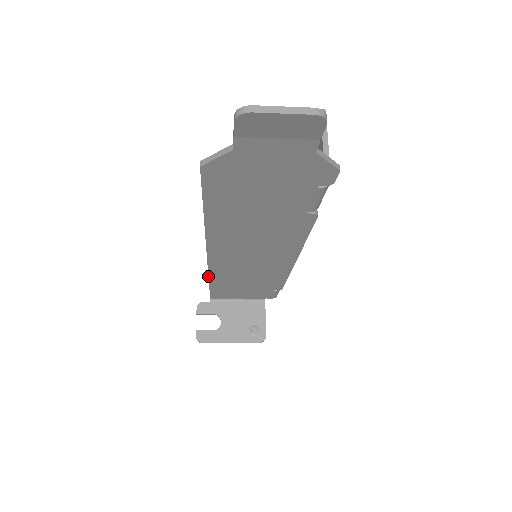
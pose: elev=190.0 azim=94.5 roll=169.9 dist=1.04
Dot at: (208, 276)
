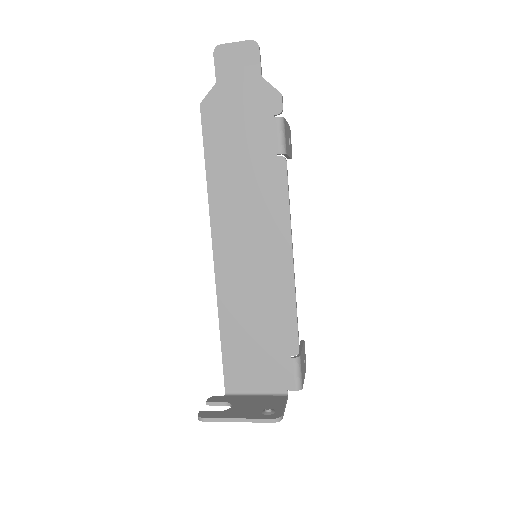
Dot at: (218, 311)
